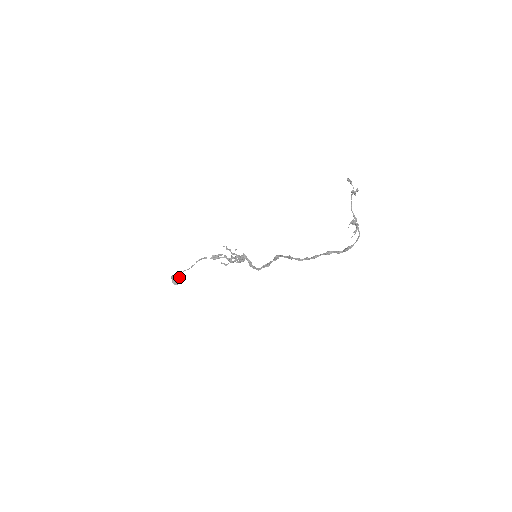
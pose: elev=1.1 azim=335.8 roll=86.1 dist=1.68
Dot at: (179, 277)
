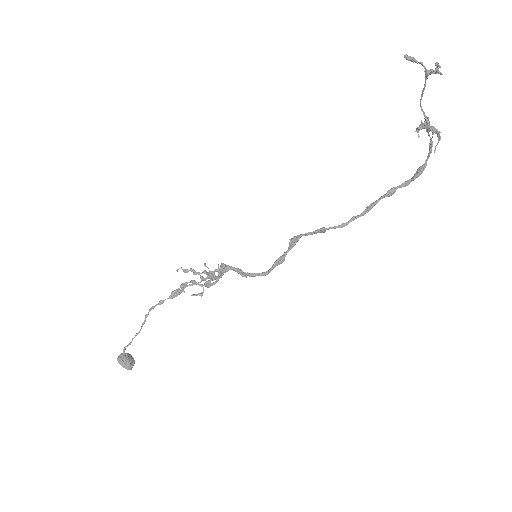
Dot at: (128, 354)
